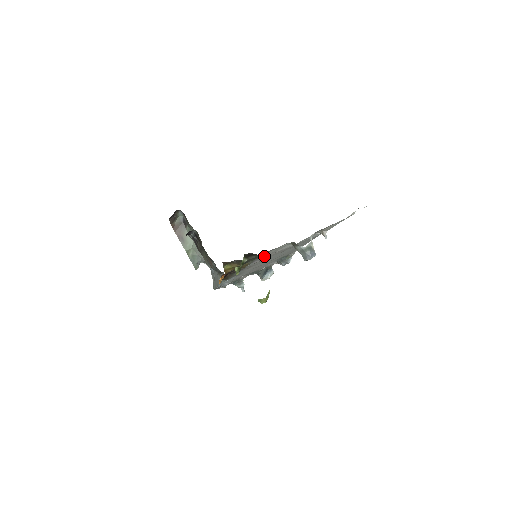
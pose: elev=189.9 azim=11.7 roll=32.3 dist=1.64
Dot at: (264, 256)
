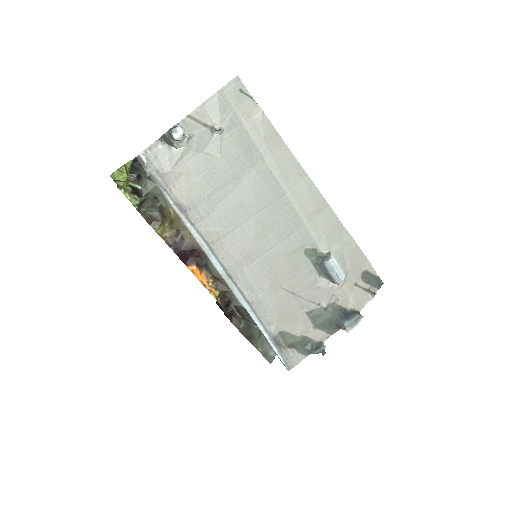
Dot at: (173, 187)
